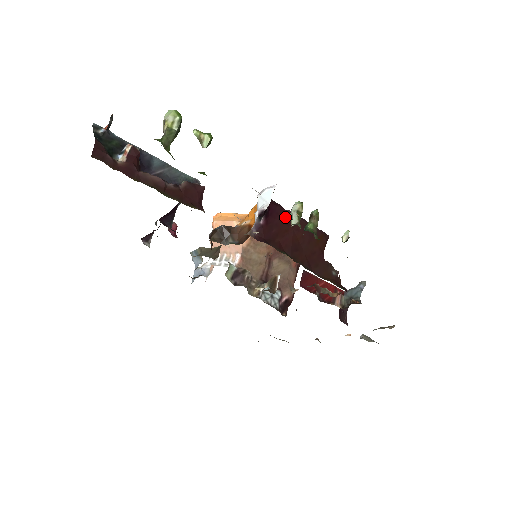
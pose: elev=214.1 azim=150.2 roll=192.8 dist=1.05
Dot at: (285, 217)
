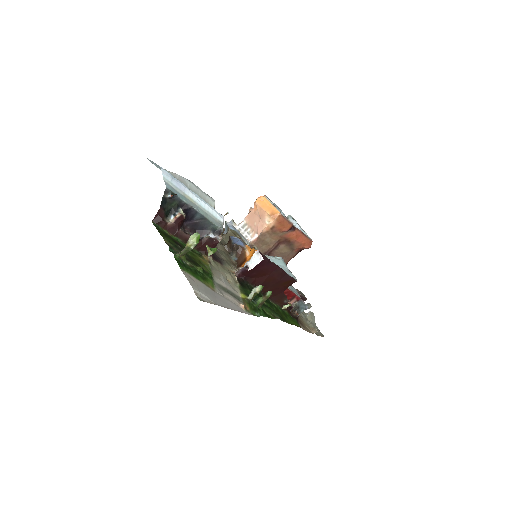
Dot at: (268, 267)
